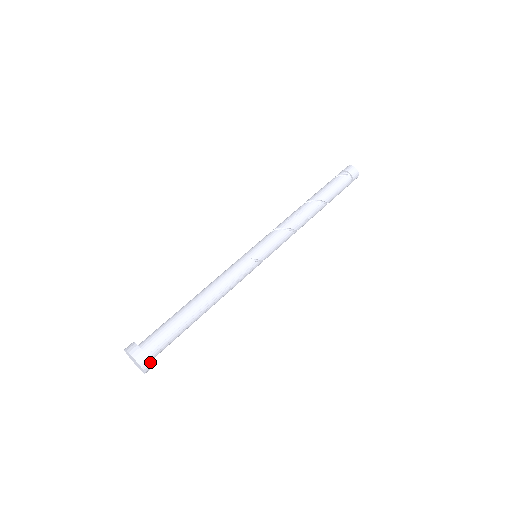
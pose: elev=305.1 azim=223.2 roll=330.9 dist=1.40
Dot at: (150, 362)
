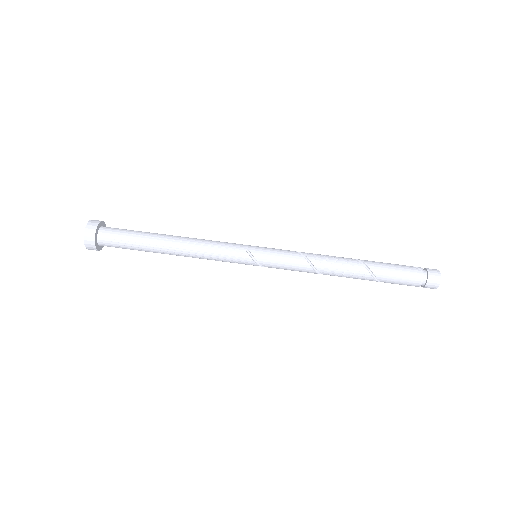
Dot at: (93, 235)
